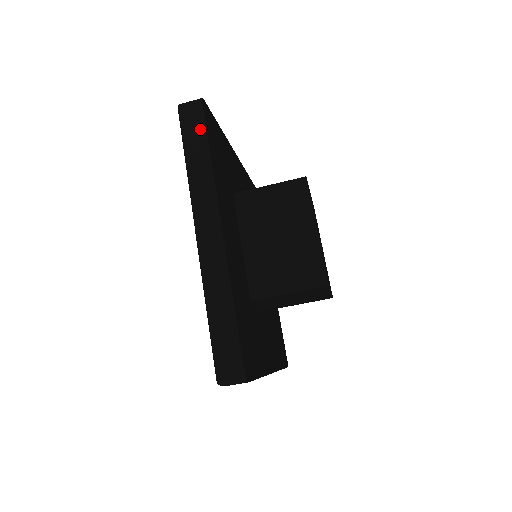
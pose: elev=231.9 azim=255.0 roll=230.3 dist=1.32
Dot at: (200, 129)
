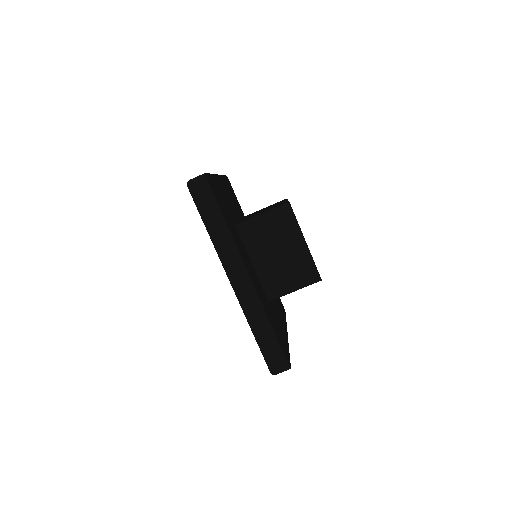
Dot at: occluded
